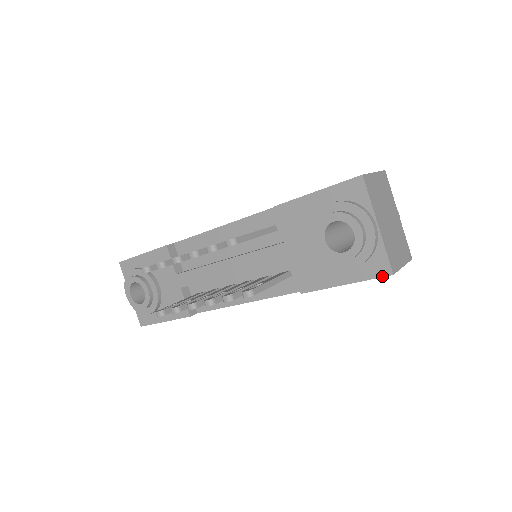
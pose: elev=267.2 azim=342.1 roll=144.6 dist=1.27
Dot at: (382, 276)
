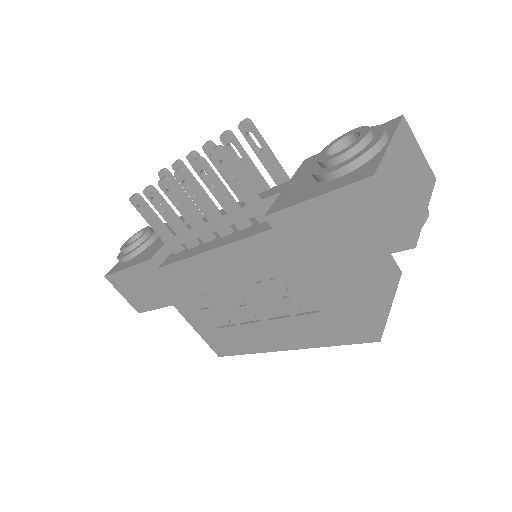
Dot at: (361, 179)
